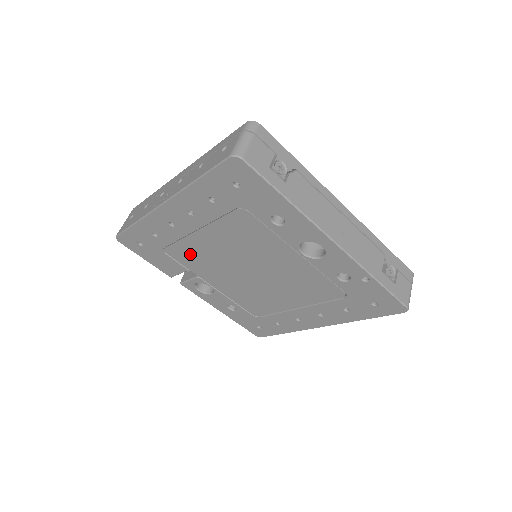
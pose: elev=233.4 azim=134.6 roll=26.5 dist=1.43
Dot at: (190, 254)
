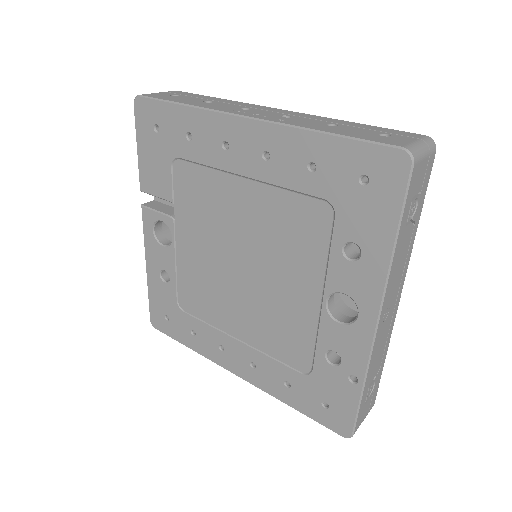
Dot at: (199, 190)
